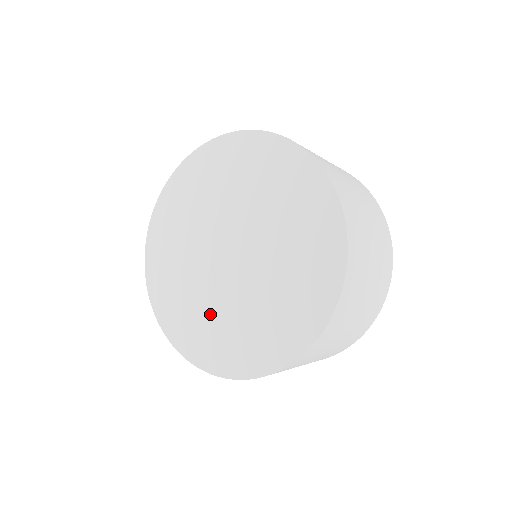
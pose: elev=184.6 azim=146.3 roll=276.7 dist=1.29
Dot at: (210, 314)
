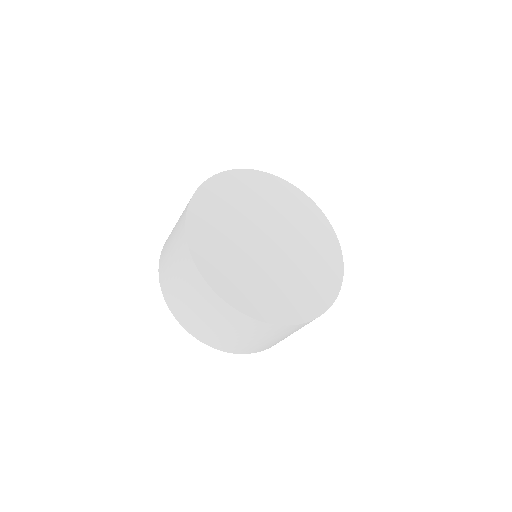
Dot at: (271, 283)
